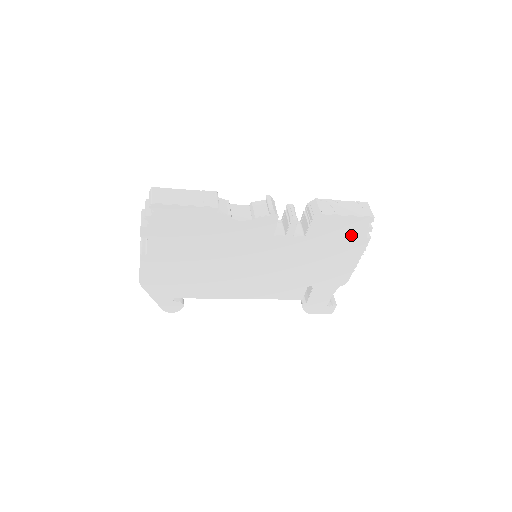
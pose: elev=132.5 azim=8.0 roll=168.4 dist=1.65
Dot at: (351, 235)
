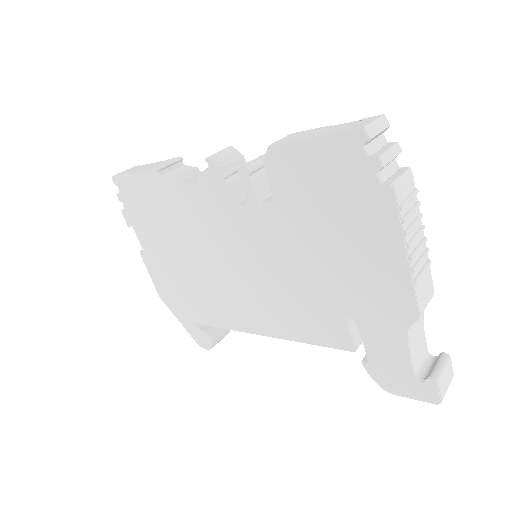
Dot at: (347, 184)
